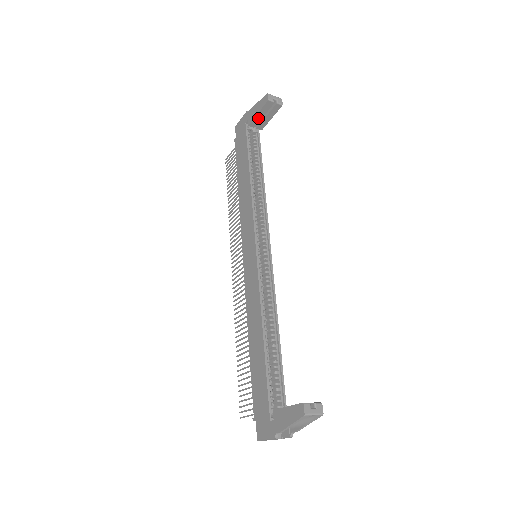
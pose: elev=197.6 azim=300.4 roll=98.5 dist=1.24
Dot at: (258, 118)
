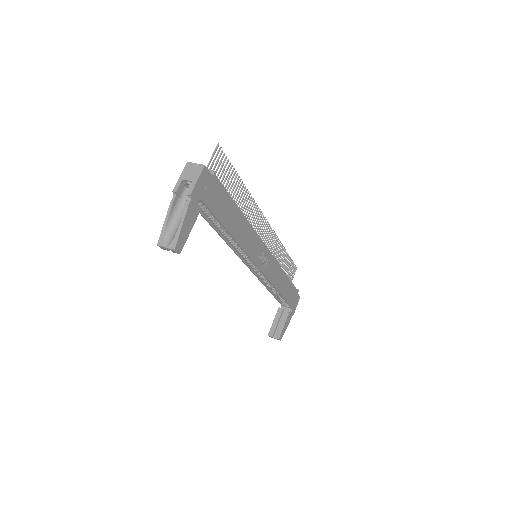
Dot at: occluded
